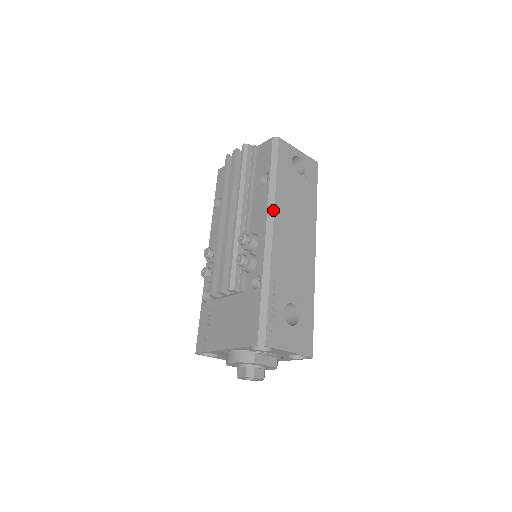
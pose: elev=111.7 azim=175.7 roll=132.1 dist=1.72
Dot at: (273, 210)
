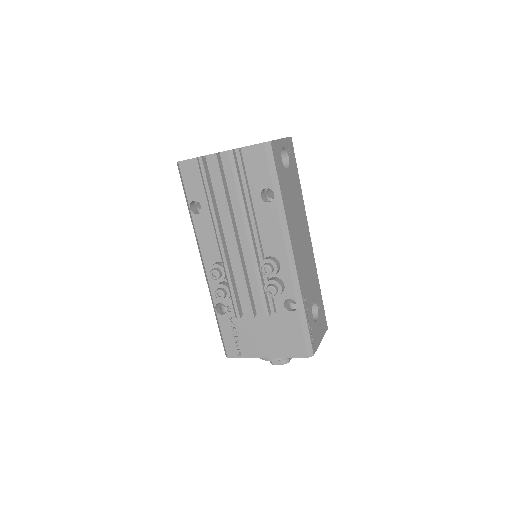
Dot at: (288, 232)
